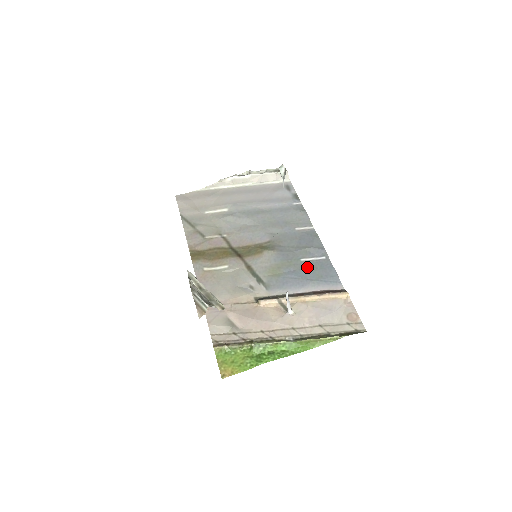
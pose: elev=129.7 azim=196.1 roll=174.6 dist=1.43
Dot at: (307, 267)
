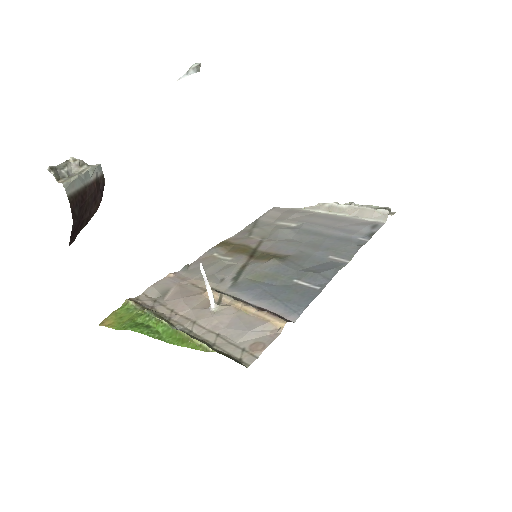
Dot at: (290, 287)
